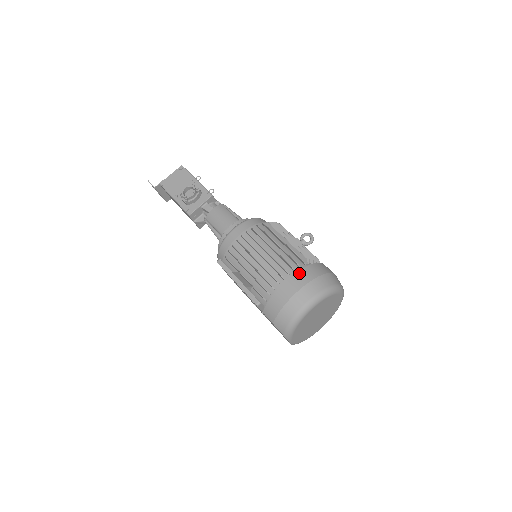
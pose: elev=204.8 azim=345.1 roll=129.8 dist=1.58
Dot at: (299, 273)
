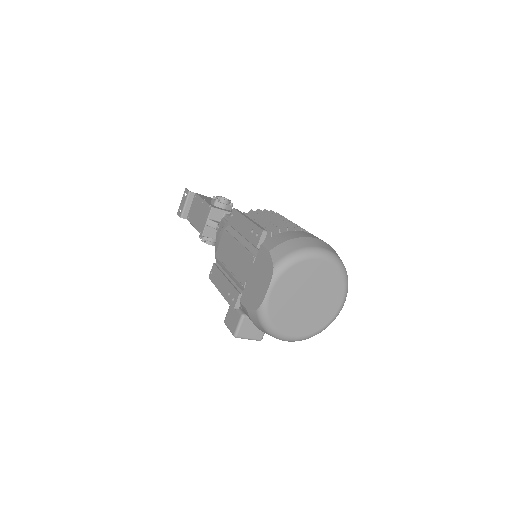
Dot at: occluded
